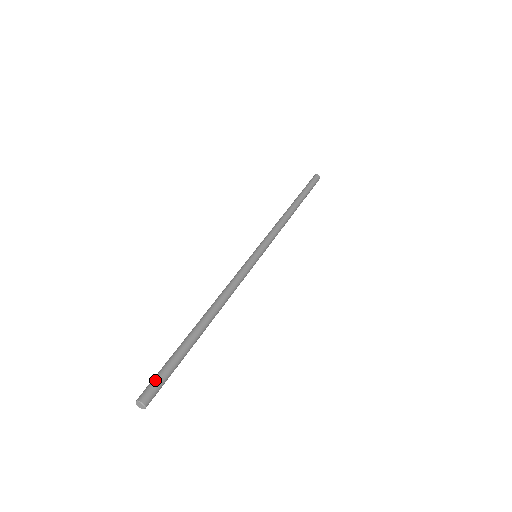
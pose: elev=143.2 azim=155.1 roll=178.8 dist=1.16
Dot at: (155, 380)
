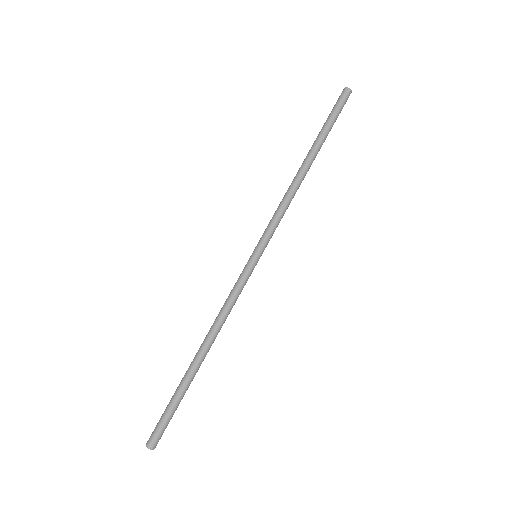
Dot at: (160, 428)
